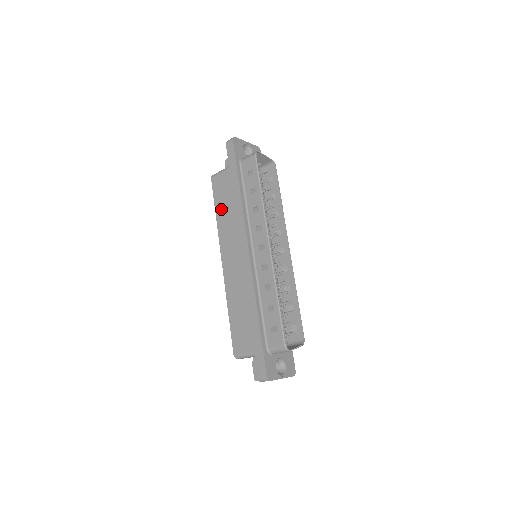
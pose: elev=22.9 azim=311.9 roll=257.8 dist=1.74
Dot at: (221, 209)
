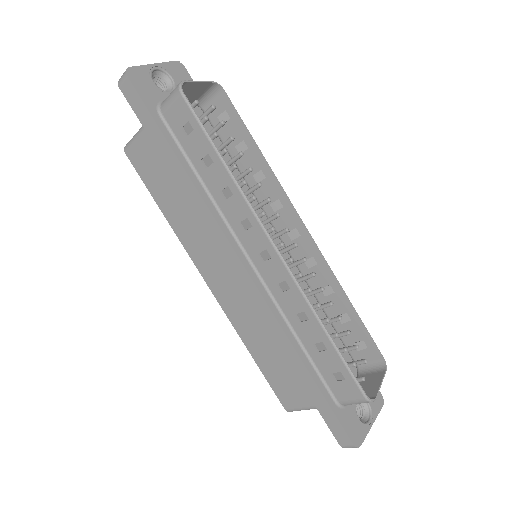
Dot at: (166, 202)
